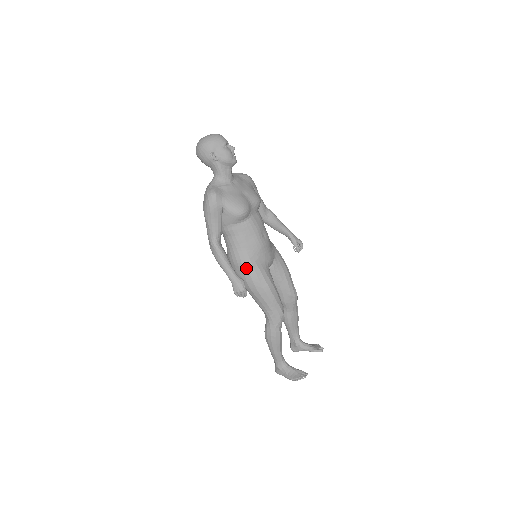
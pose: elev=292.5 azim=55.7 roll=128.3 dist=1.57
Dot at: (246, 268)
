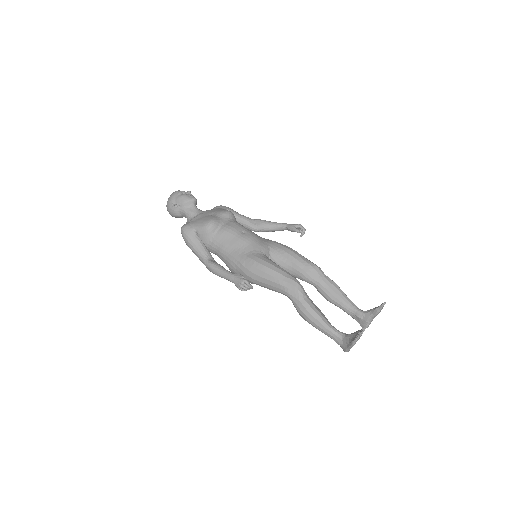
Dot at: (239, 264)
